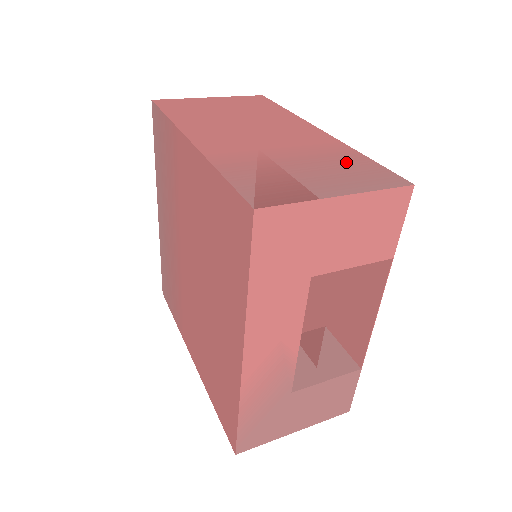
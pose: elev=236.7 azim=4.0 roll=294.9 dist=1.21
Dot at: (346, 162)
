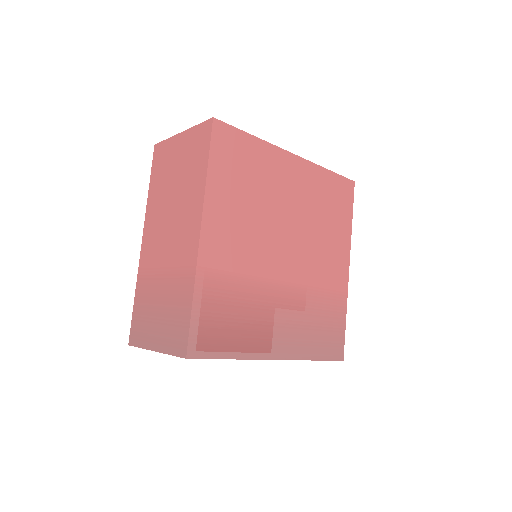
Dot at: (178, 307)
